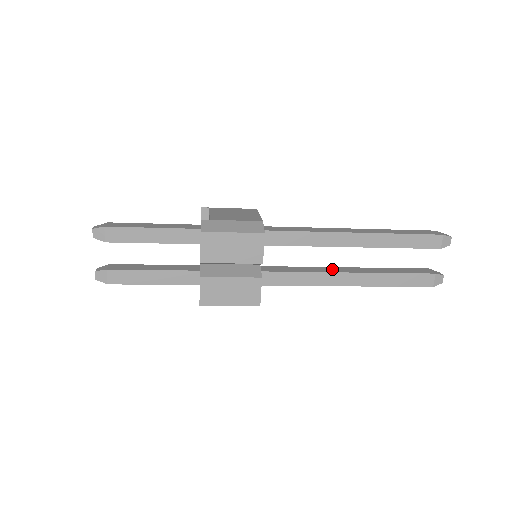
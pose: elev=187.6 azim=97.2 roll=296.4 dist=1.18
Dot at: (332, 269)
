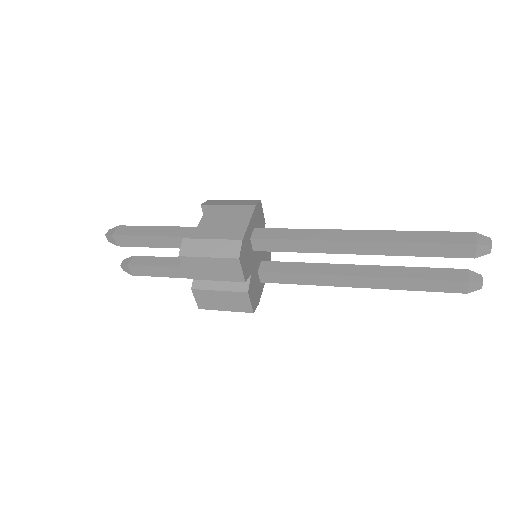
Dot at: (340, 269)
